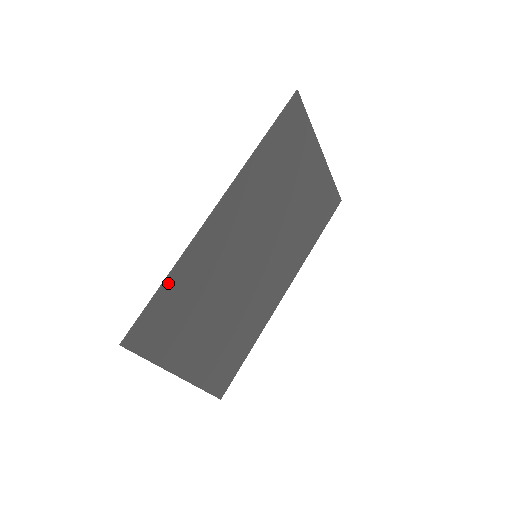
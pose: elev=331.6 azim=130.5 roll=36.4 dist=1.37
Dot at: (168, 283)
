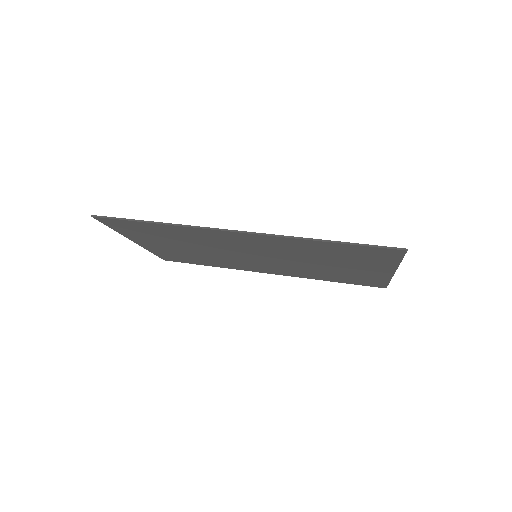
Dot at: (155, 224)
